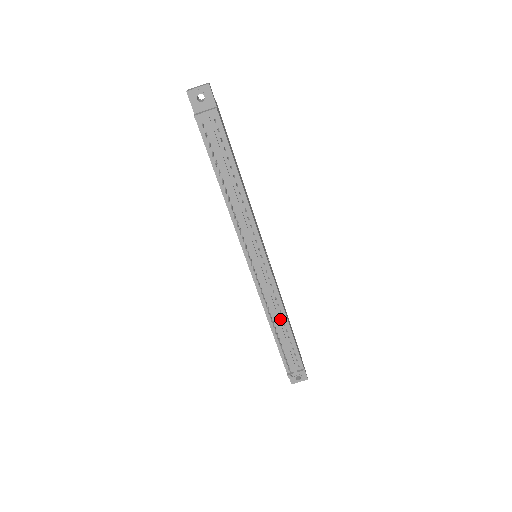
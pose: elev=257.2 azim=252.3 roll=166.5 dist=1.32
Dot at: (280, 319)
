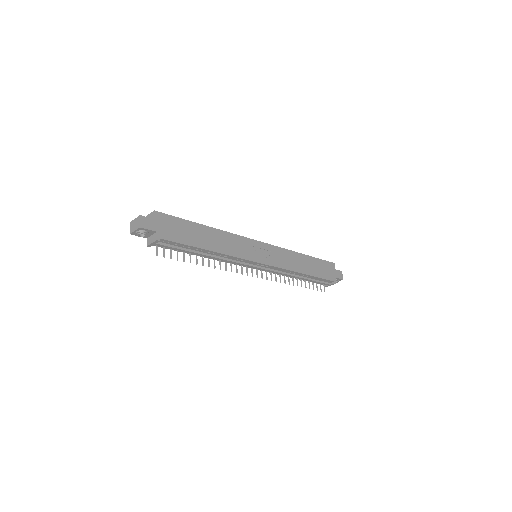
Dot at: (297, 275)
